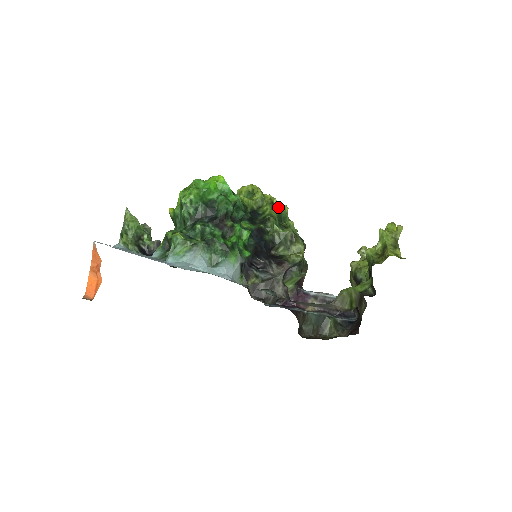
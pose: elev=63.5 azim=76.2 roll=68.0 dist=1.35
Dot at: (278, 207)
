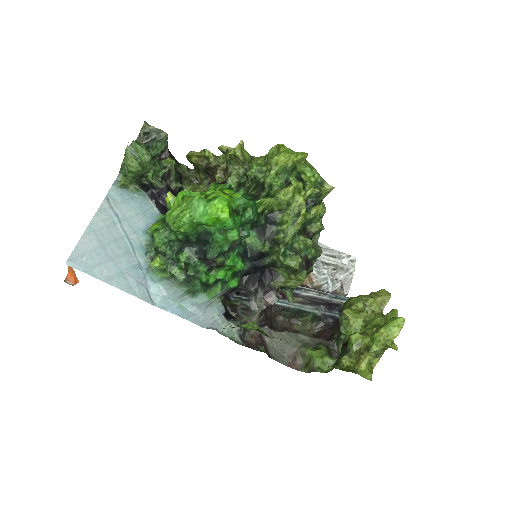
Dot at: (316, 194)
